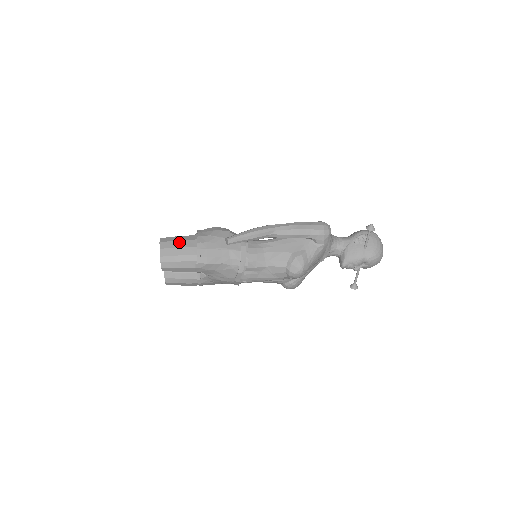
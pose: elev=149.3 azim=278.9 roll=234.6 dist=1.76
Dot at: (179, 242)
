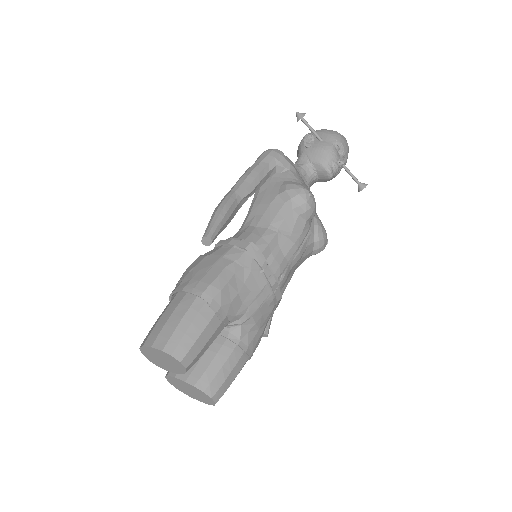
Dot at: (163, 316)
